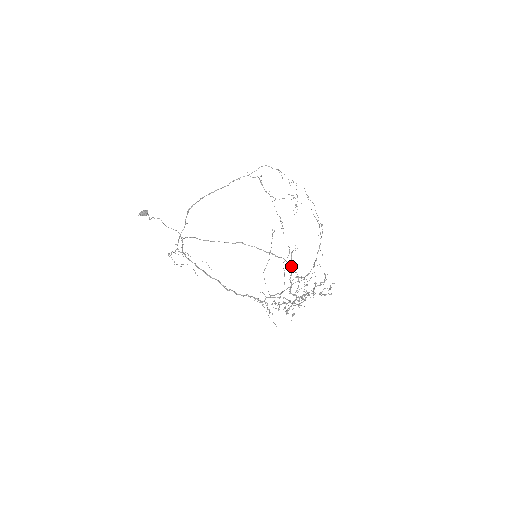
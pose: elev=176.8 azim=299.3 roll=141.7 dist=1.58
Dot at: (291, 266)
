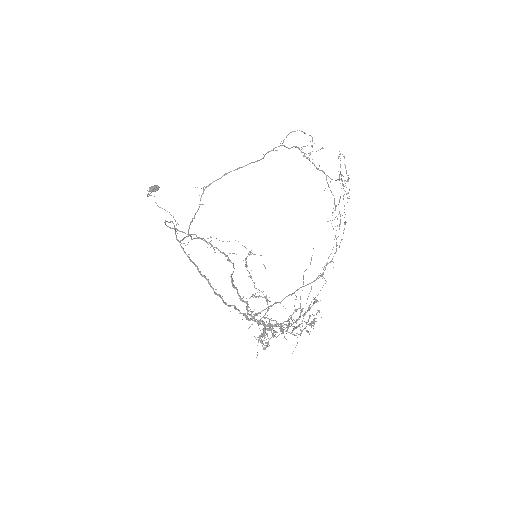
Dot at: (232, 278)
